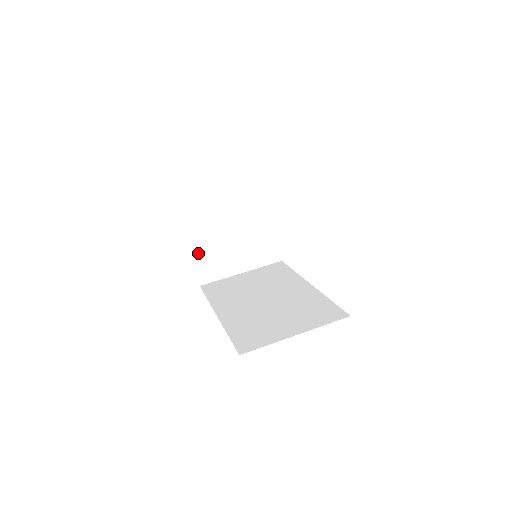
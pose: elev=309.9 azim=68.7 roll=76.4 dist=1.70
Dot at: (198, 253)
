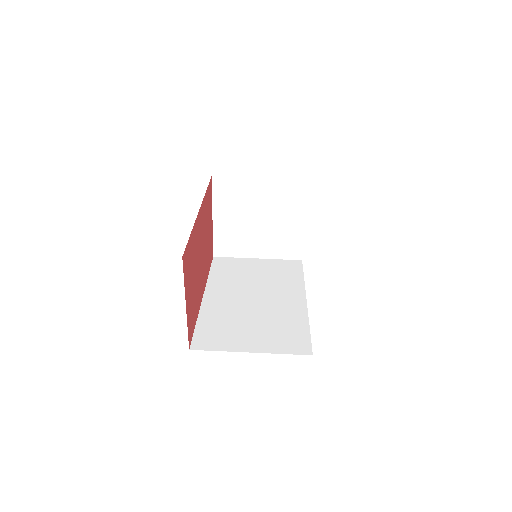
Dot at: (219, 226)
